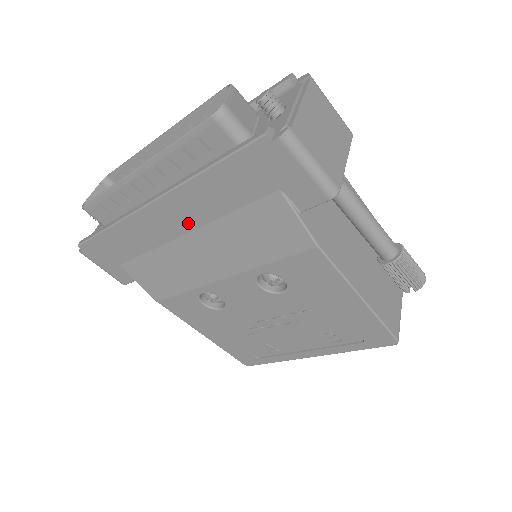
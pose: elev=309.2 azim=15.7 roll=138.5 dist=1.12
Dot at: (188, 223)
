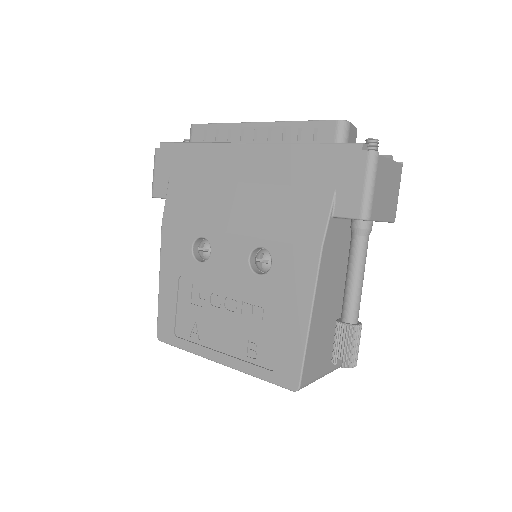
Dot at: (253, 175)
